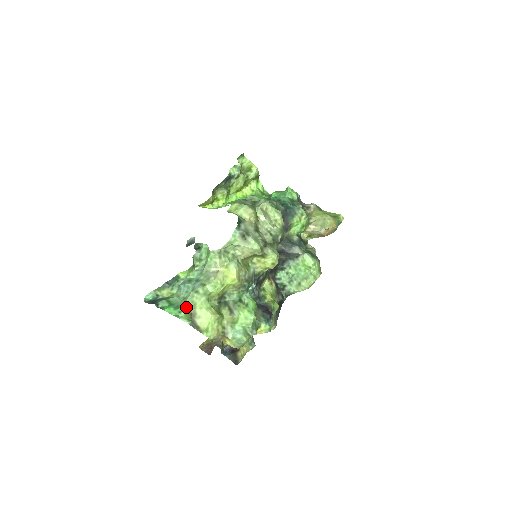
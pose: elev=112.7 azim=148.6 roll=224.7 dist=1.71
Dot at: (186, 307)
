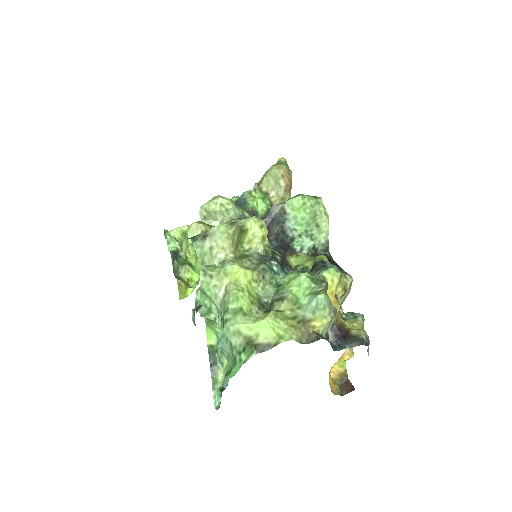
Dot at: (237, 347)
